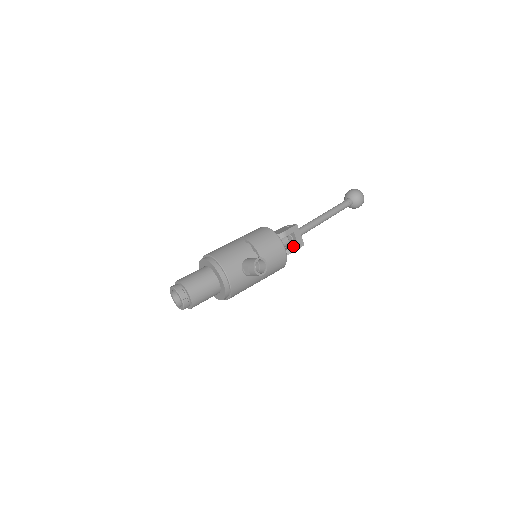
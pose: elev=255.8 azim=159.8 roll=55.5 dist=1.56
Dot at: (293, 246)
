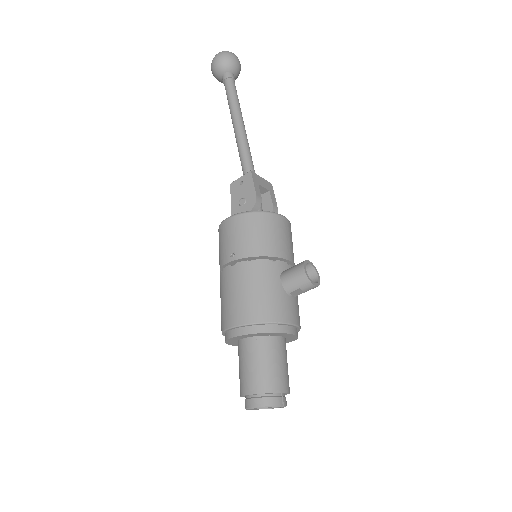
Dot at: (271, 200)
